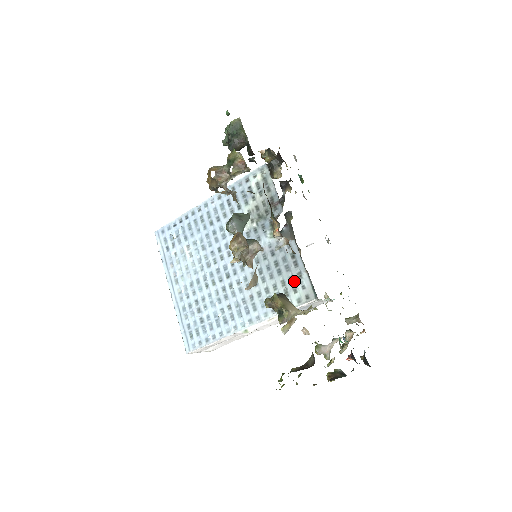
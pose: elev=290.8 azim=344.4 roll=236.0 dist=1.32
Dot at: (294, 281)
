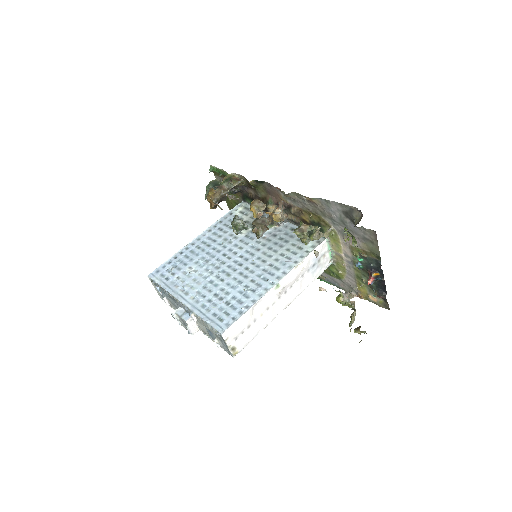
Dot at: occluded
